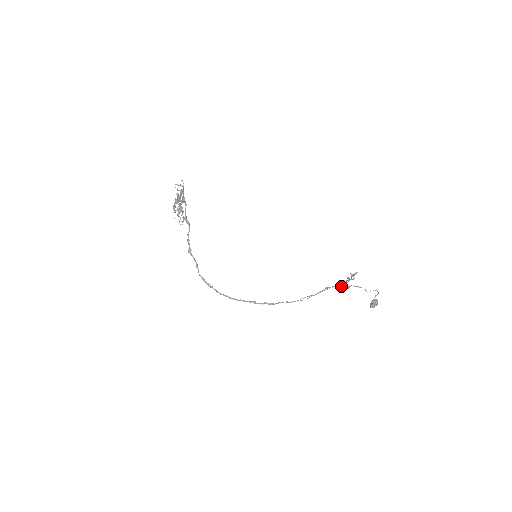
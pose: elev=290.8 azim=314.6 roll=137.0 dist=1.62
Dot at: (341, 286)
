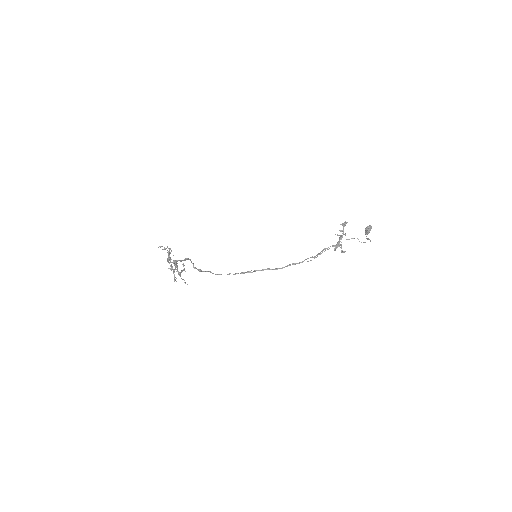
Dot at: (336, 246)
